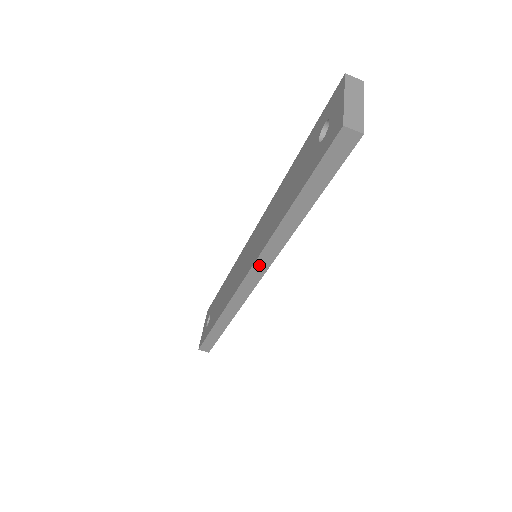
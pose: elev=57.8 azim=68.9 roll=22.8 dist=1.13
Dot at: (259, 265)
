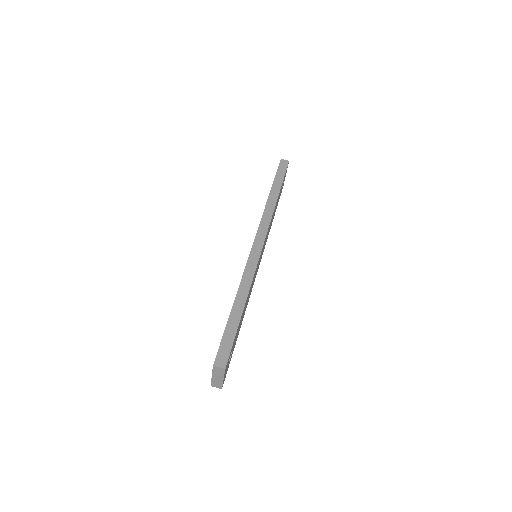
Dot at: (261, 229)
